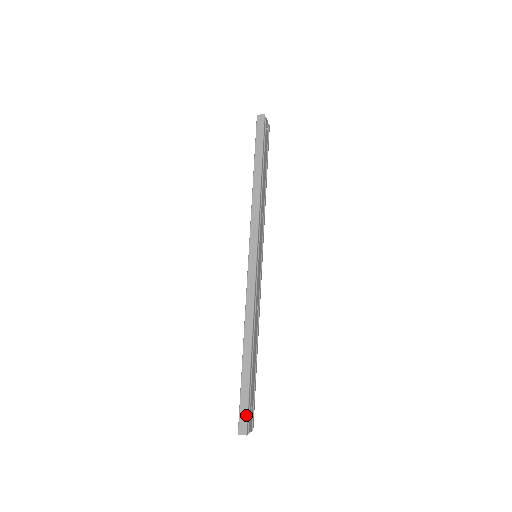
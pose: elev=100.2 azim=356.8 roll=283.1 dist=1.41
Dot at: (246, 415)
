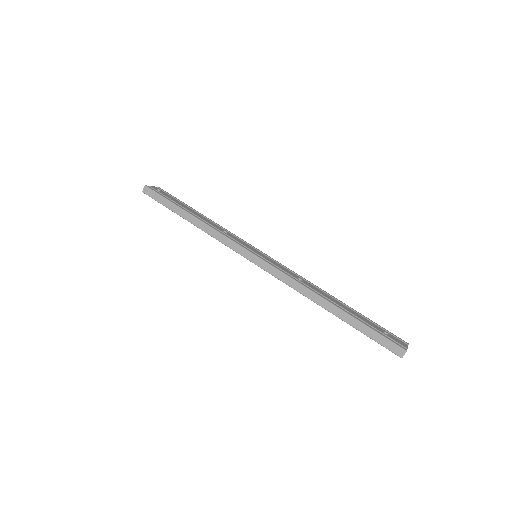
Dot at: (388, 341)
